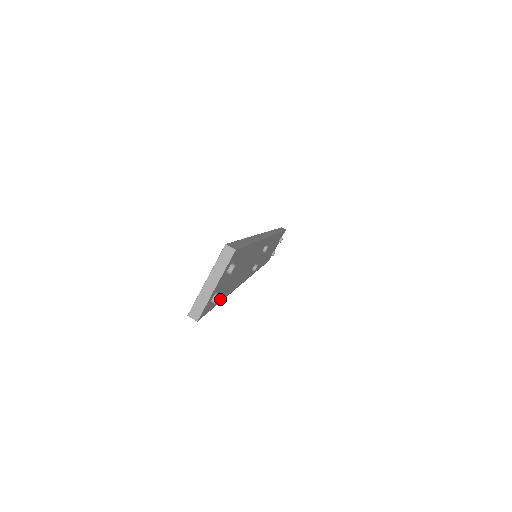
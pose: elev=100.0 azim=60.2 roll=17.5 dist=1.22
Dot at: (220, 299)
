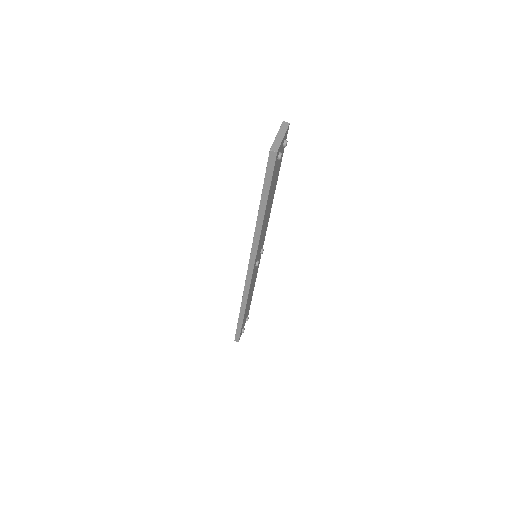
Dot at: (269, 193)
